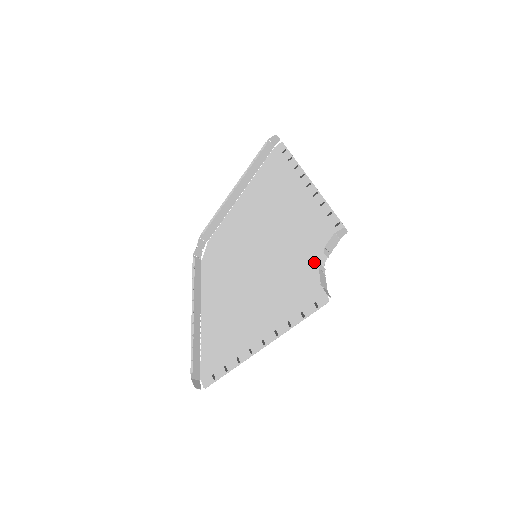
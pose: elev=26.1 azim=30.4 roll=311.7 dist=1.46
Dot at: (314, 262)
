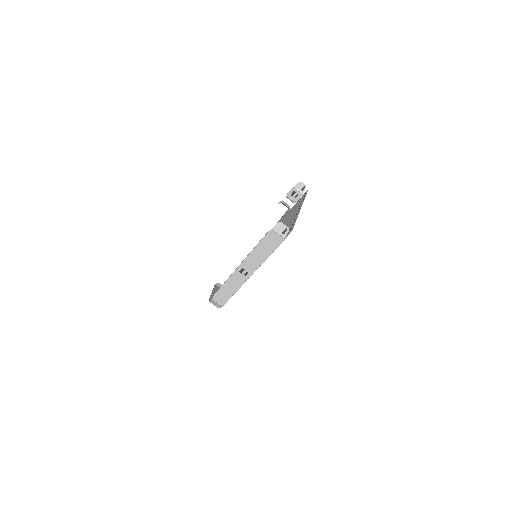
Dot at: (287, 214)
